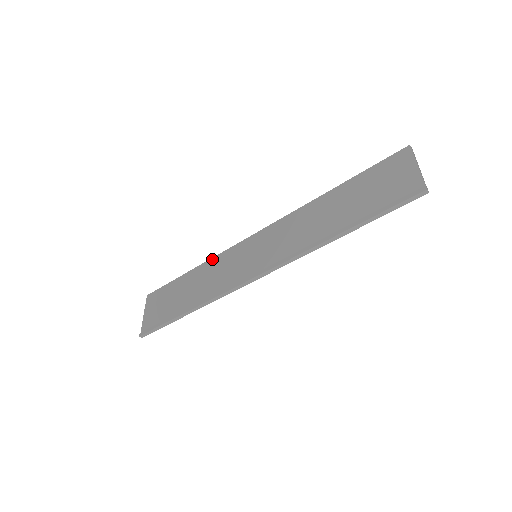
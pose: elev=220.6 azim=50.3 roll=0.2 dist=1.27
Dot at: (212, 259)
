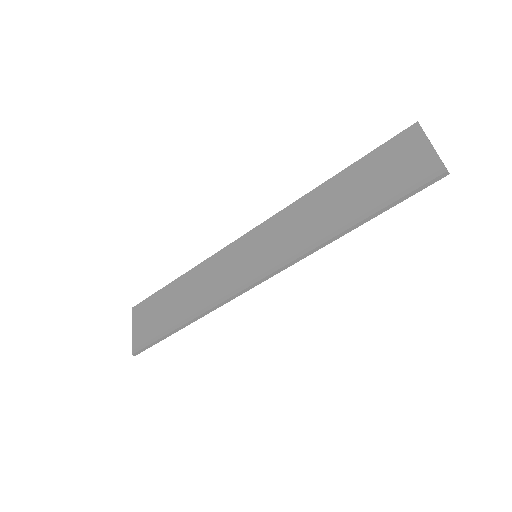
Dot at: (204, 262)
